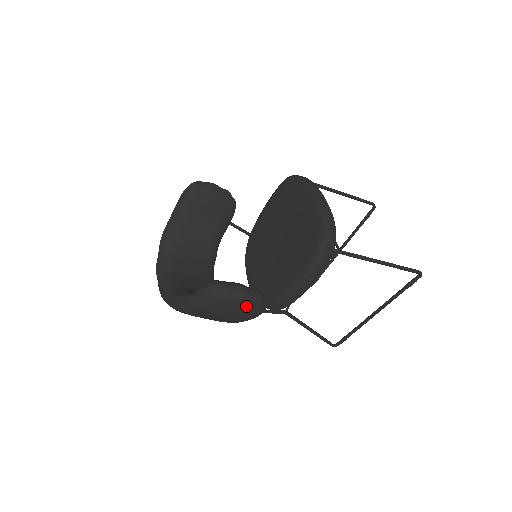
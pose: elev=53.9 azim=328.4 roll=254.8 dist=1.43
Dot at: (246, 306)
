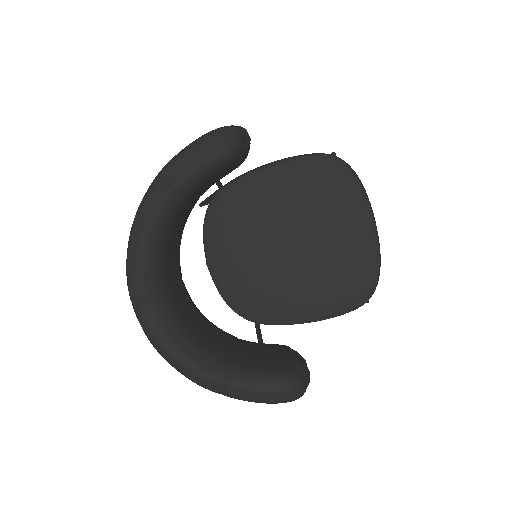
Dot at: occluded
